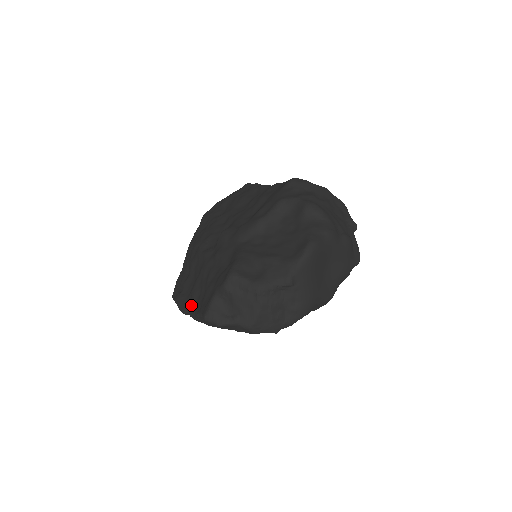
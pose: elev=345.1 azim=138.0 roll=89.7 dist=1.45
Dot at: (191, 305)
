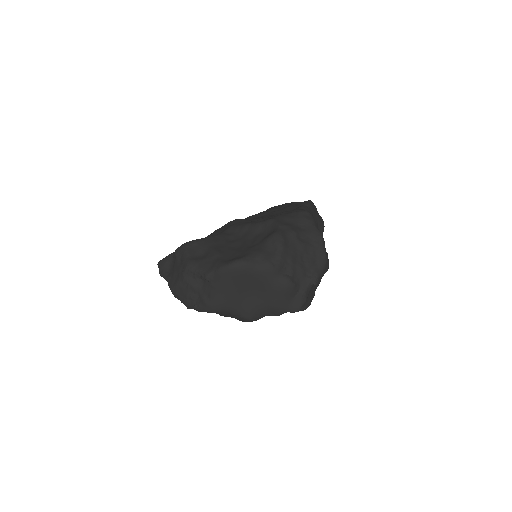
Dot at: occluded
